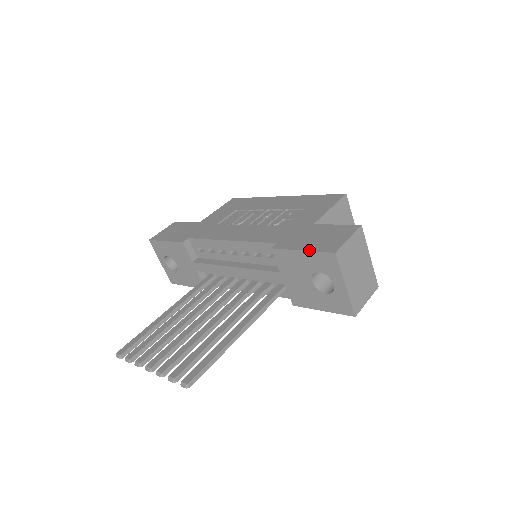
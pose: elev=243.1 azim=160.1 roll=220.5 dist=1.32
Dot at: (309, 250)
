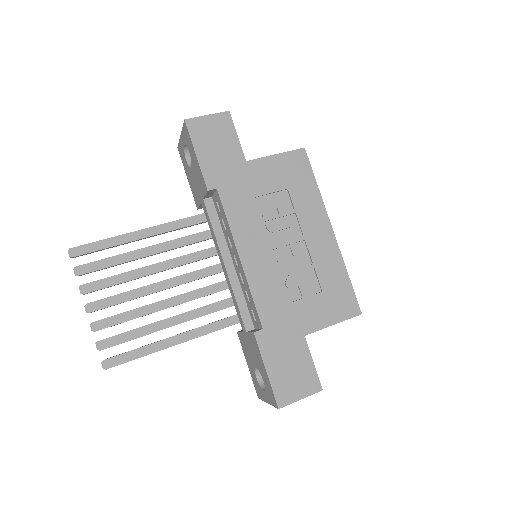
Dot at: (270, 379)
